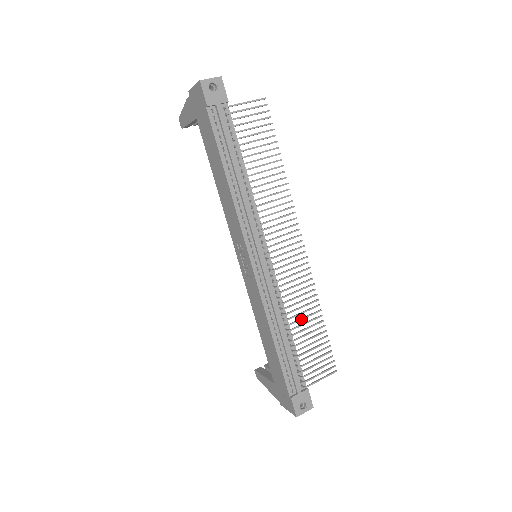
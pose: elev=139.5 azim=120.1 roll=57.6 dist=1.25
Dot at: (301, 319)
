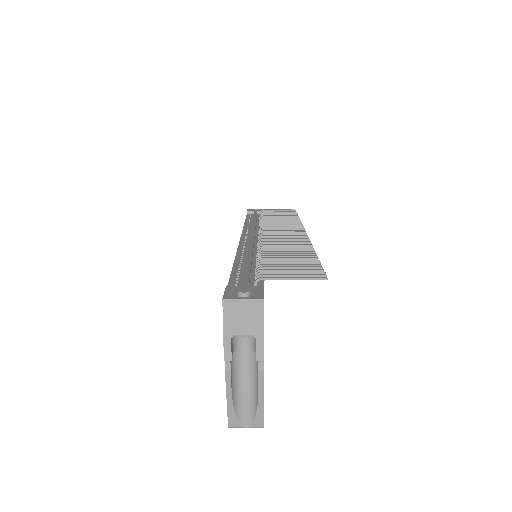
Dot at: (280, 250)
